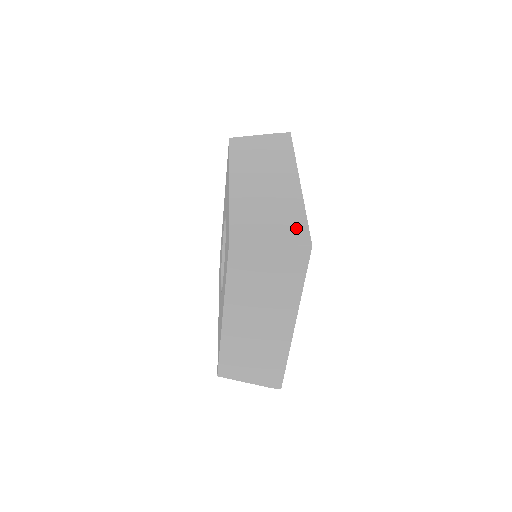
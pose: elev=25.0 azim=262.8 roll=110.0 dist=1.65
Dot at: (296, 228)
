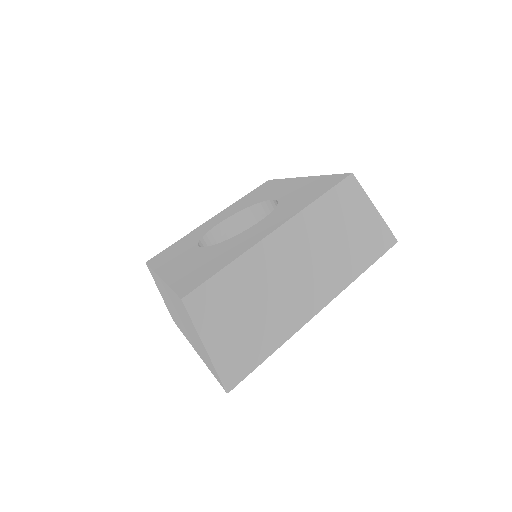
Dot at: occluded
